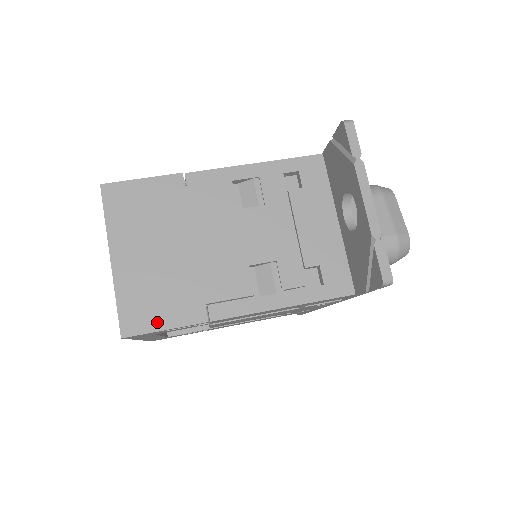
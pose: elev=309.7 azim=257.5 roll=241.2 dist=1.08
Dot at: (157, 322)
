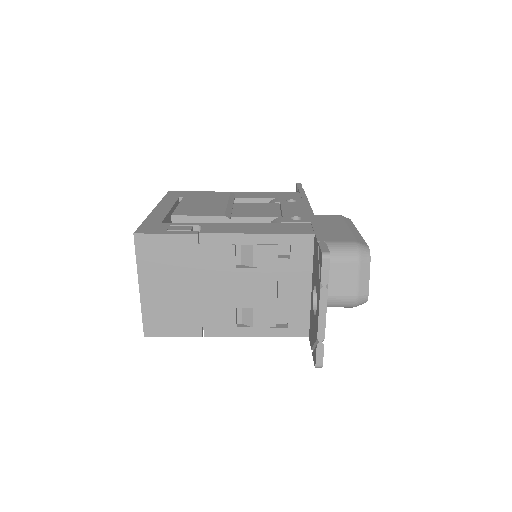
Dot at: (168, 332)
